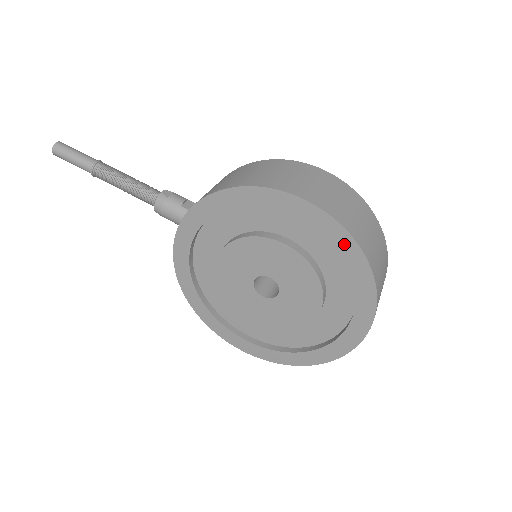
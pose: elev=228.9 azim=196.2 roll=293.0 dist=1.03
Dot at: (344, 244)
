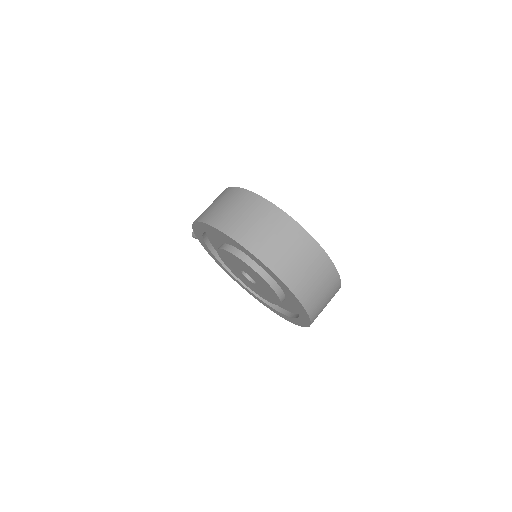
Dot at: (226, 237)
